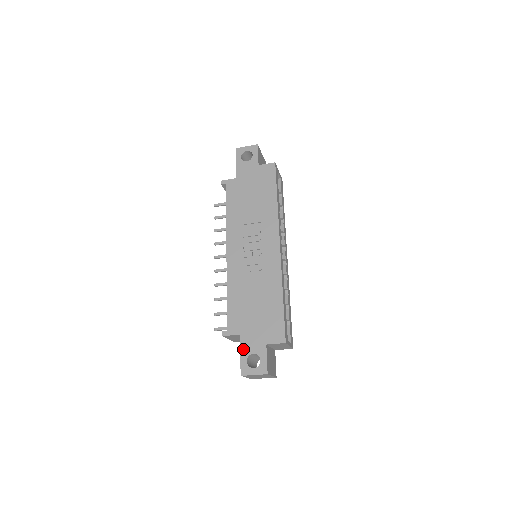
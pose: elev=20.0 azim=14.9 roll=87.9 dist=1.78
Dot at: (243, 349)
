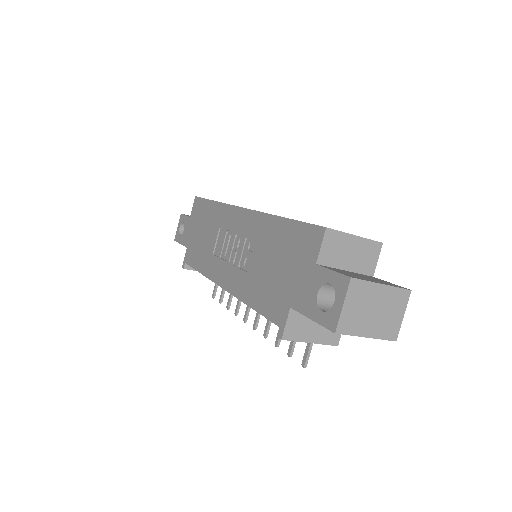
Dot at: (306, 310)
